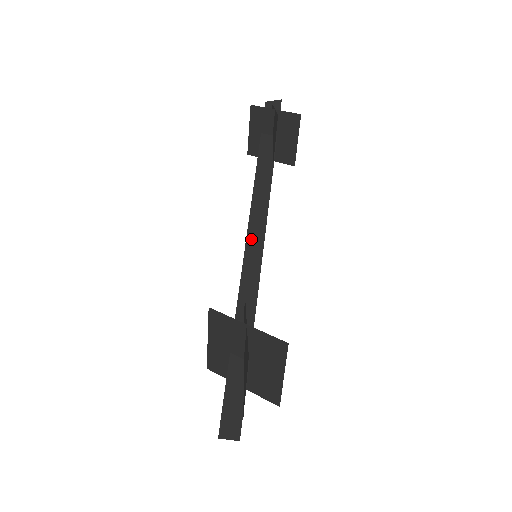
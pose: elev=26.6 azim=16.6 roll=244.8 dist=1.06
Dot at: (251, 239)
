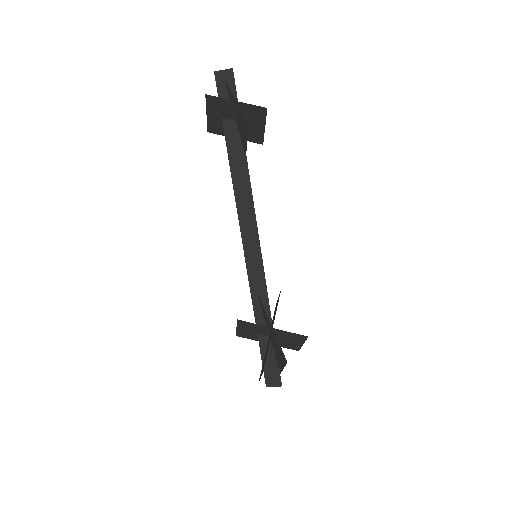
Dot at: (247, 240)
